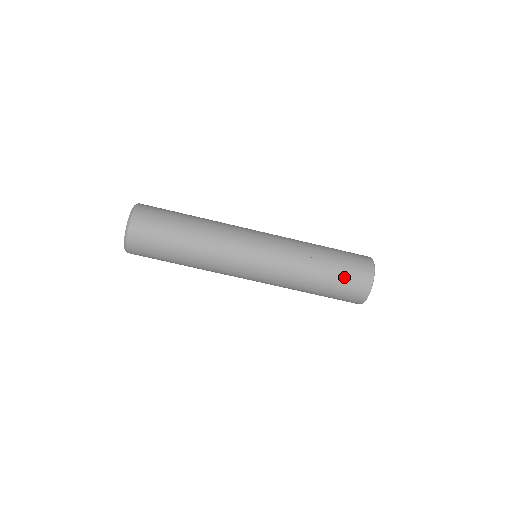
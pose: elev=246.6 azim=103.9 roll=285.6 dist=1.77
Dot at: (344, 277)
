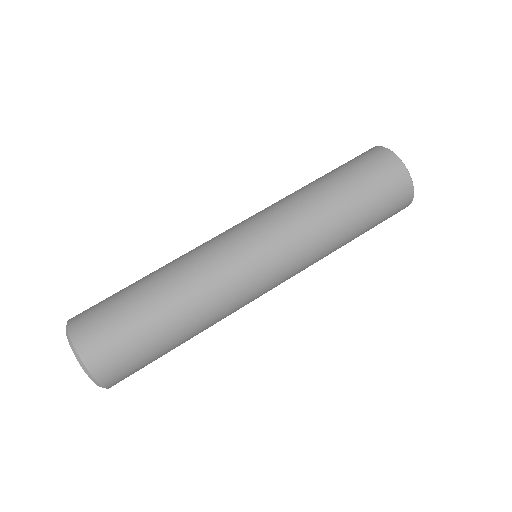
Dot at: (355, 170)
